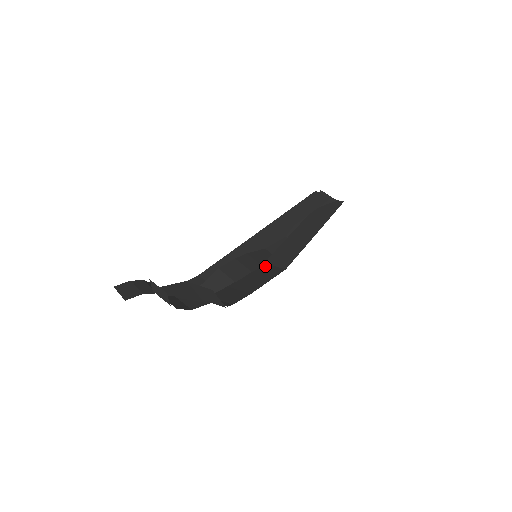
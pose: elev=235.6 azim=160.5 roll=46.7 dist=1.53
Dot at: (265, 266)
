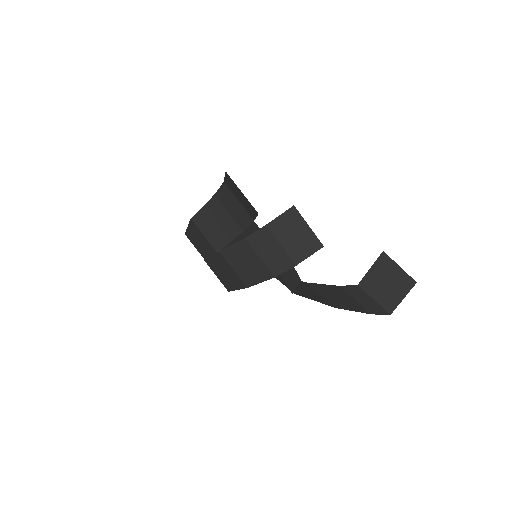
Dot at: occluded
